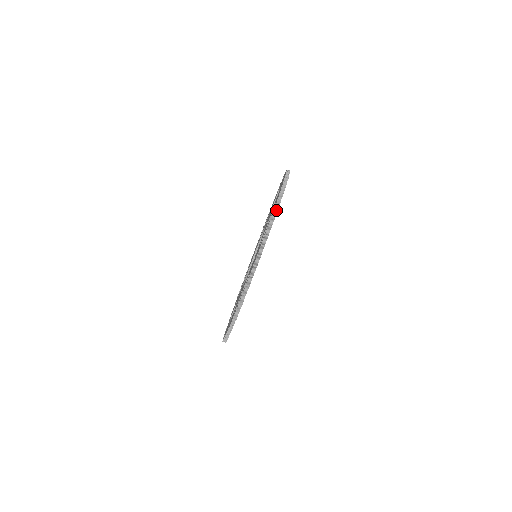
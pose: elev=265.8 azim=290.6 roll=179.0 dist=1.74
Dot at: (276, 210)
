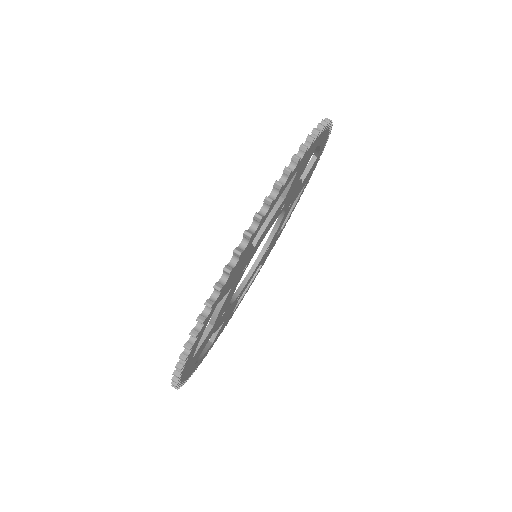
Dot at: occluded
